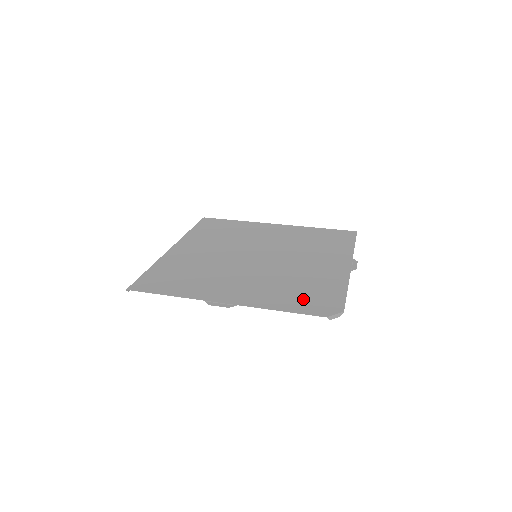
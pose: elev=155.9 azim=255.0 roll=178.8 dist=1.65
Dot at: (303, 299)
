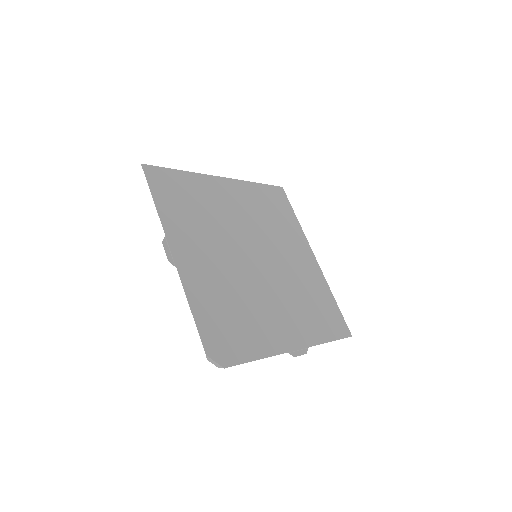
Dot at: (219, 323)
